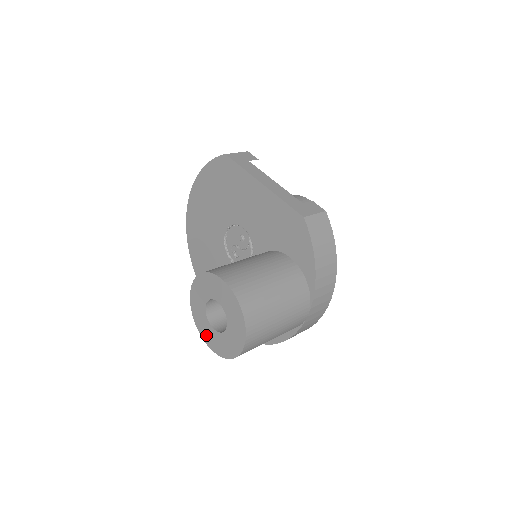
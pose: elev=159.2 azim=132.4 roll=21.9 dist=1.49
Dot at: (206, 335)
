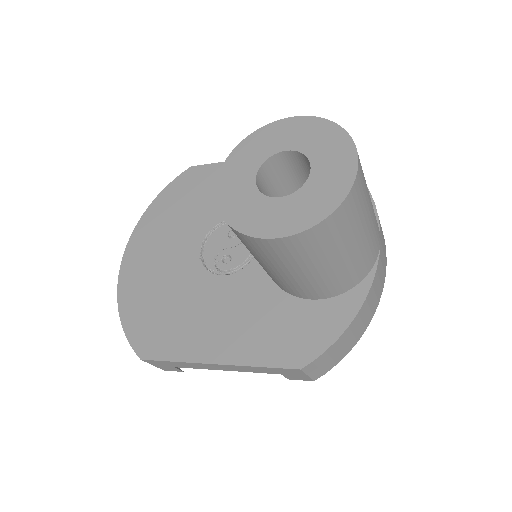
Dot at: (266, 223)
